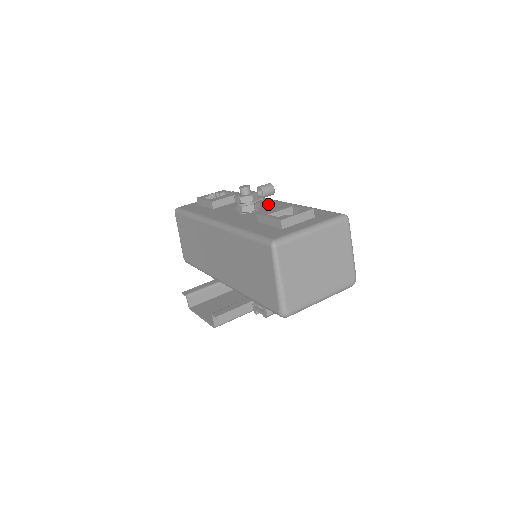
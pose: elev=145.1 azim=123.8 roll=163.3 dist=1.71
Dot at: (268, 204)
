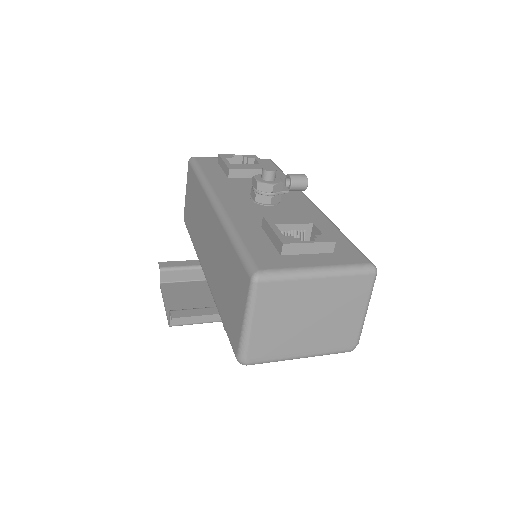
Dot at: (293, 200)
